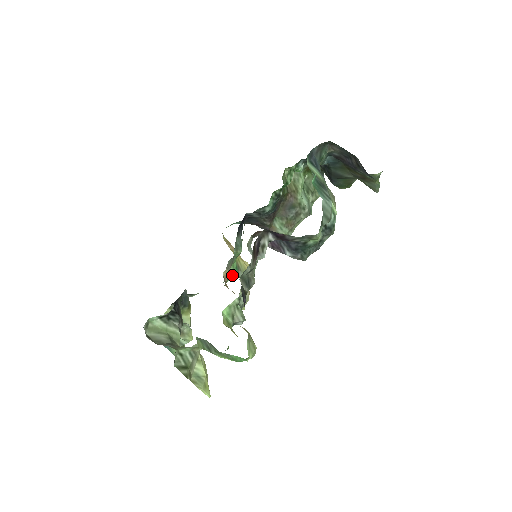
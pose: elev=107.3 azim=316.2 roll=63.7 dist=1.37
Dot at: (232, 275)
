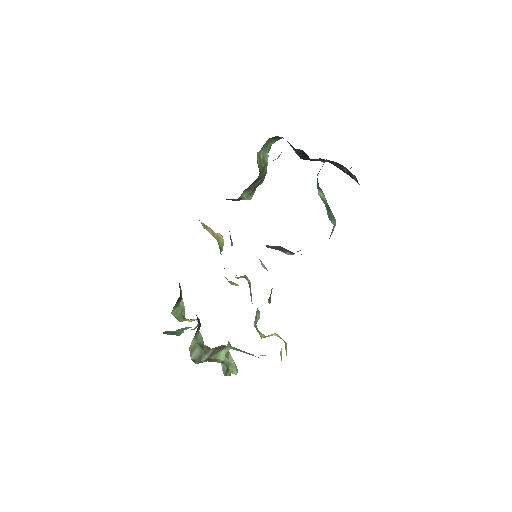
Dot at: occluded
